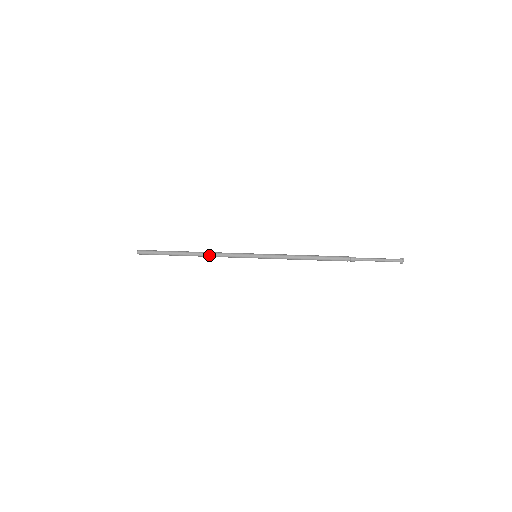
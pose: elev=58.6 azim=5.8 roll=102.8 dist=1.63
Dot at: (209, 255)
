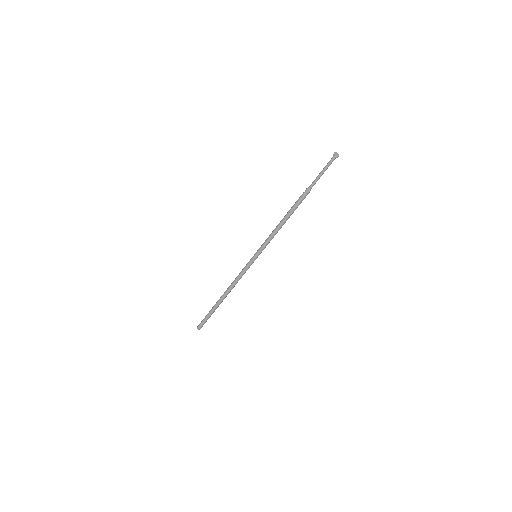
Dot at: (233, 287)
